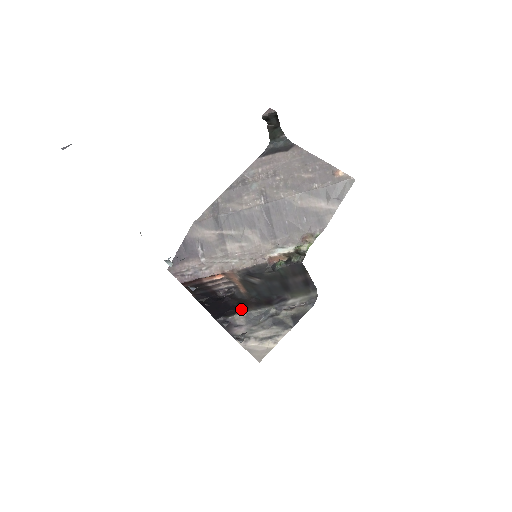
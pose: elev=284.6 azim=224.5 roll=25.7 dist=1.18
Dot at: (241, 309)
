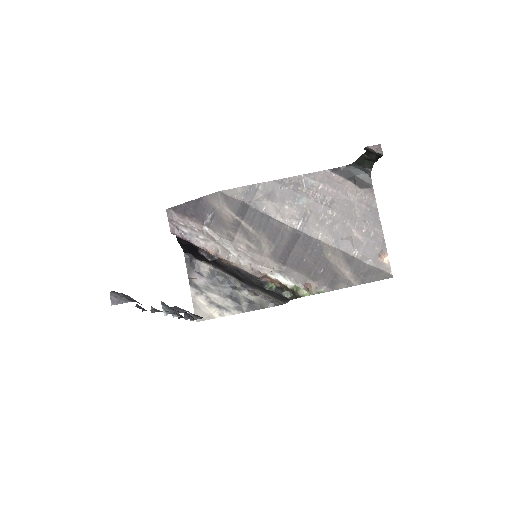
Dot at: (212, 263)
